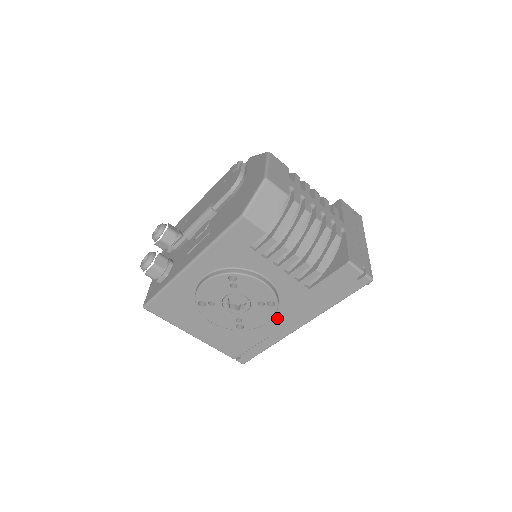
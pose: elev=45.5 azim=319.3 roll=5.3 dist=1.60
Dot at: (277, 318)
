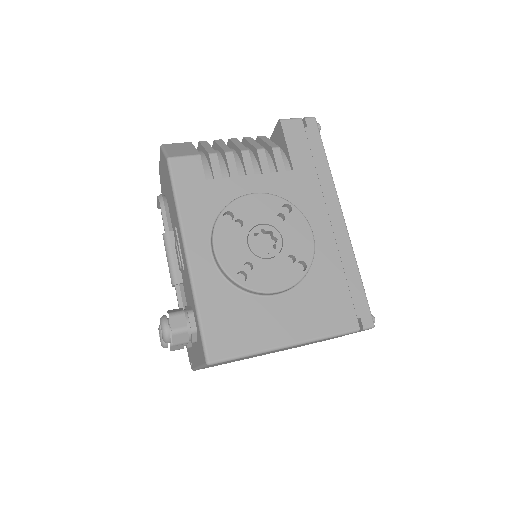
Dot at: (316, 228)
